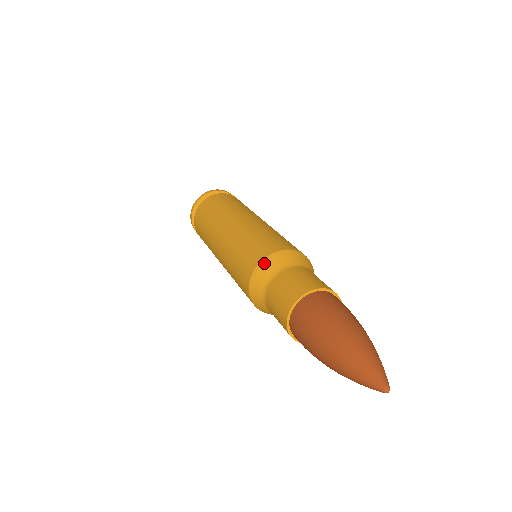
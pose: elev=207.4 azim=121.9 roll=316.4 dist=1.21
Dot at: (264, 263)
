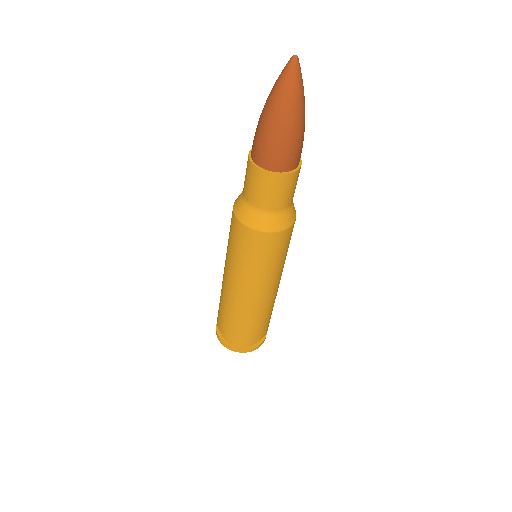
Dot at: occluded
